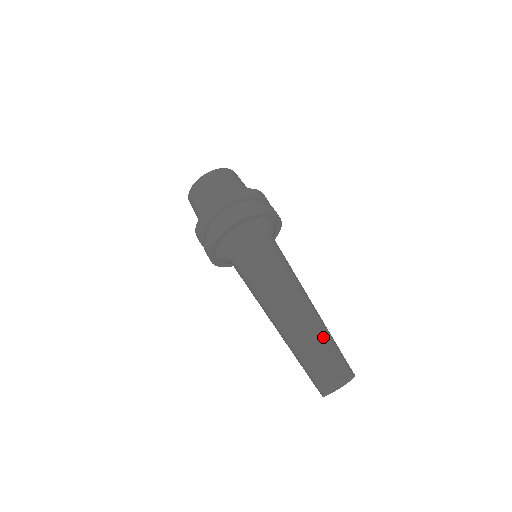
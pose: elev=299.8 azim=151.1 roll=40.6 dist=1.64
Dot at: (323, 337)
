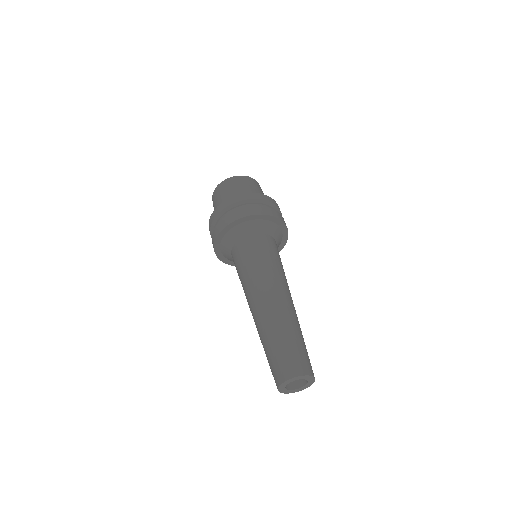
Dot at: (301, 335)
